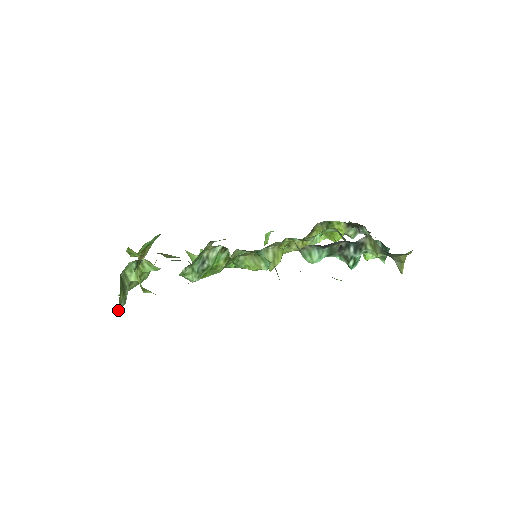
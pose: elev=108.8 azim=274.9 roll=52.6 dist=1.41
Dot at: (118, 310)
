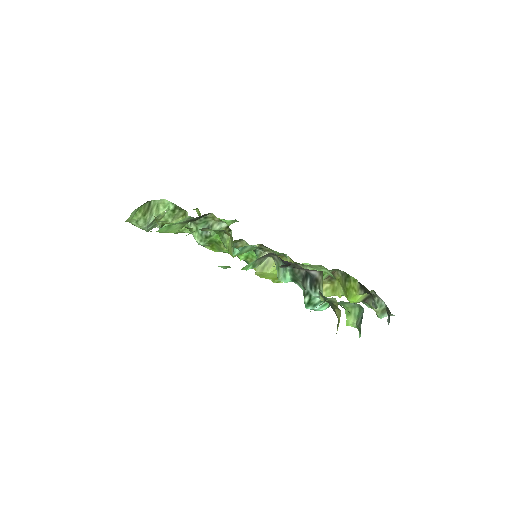
Dot at: (139, 227)
